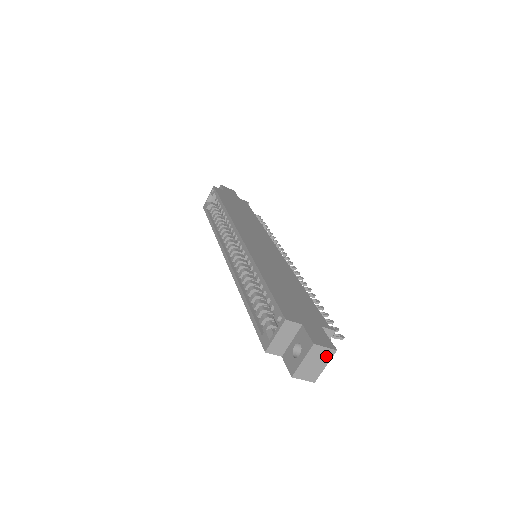
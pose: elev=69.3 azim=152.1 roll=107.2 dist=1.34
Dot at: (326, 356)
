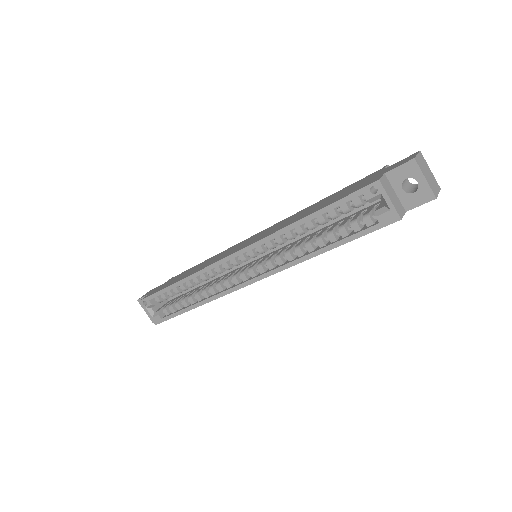
Dot at: (423, 161)
